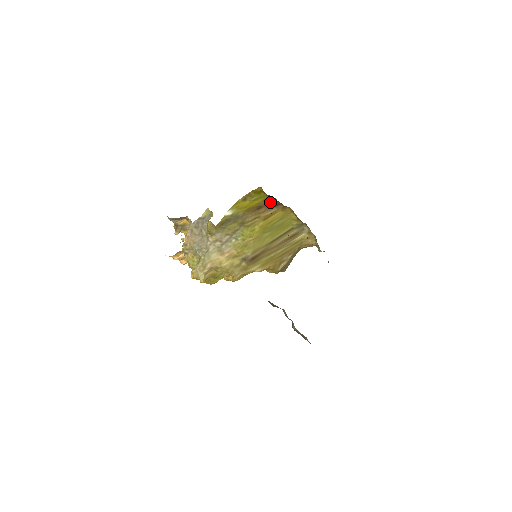
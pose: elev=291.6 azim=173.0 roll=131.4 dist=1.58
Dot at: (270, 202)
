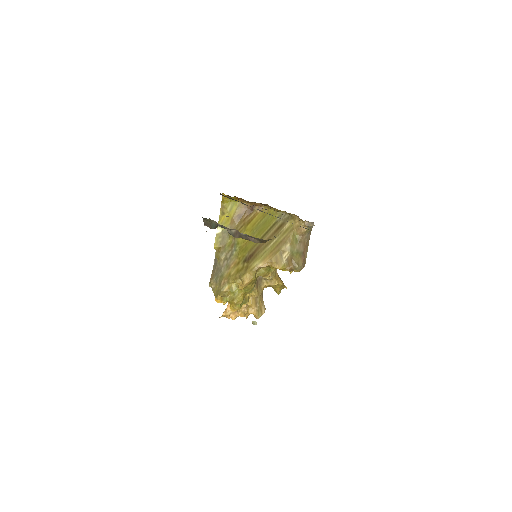
Dot at: (246, 208)
